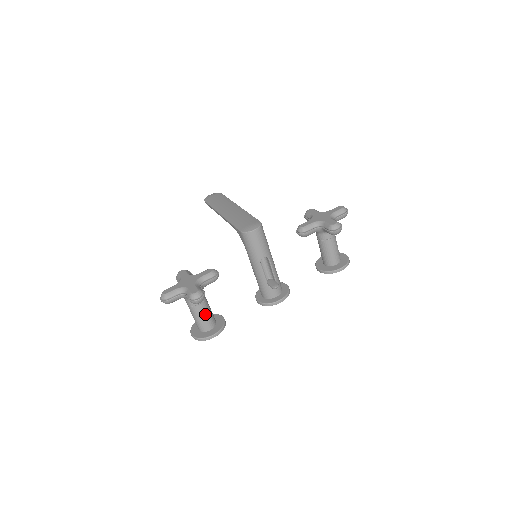
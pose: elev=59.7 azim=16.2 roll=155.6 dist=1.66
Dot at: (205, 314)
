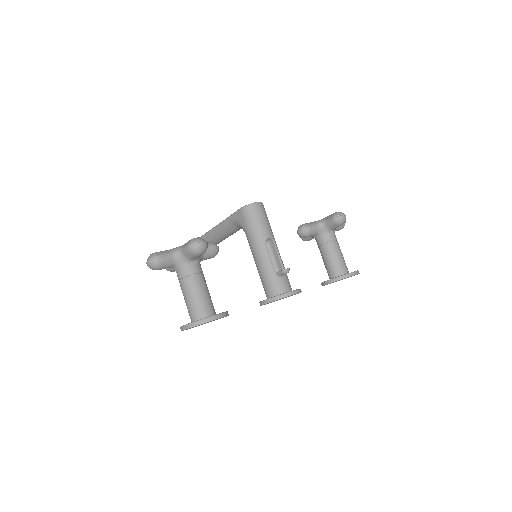
Dot at: (203, 290)
